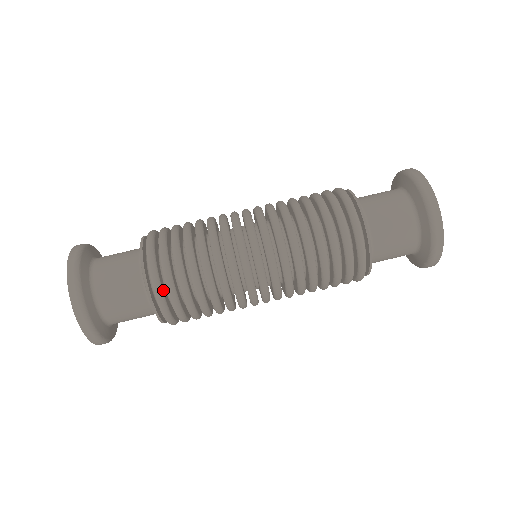
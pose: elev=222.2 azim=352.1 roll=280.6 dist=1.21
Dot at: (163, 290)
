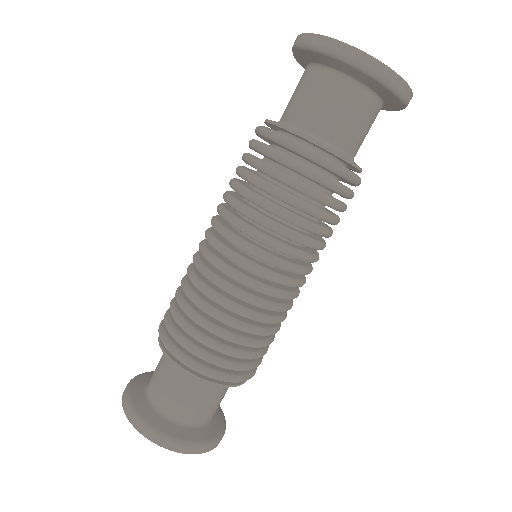
Dot at: (238, 372)
